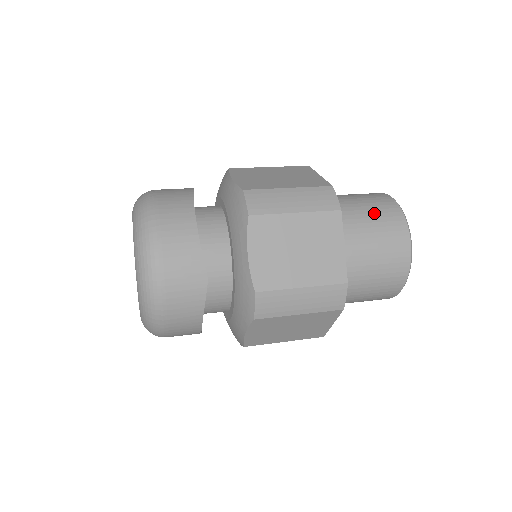
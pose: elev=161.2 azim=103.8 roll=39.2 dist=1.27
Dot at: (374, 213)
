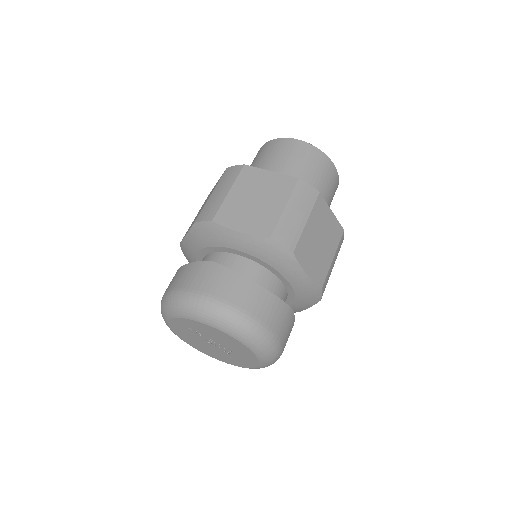
Dot at: (309, 166)
